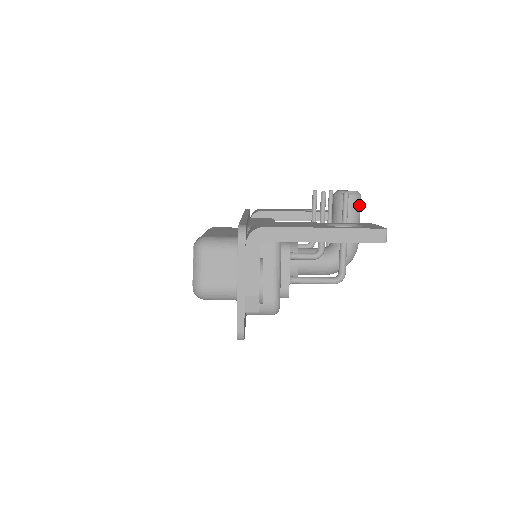
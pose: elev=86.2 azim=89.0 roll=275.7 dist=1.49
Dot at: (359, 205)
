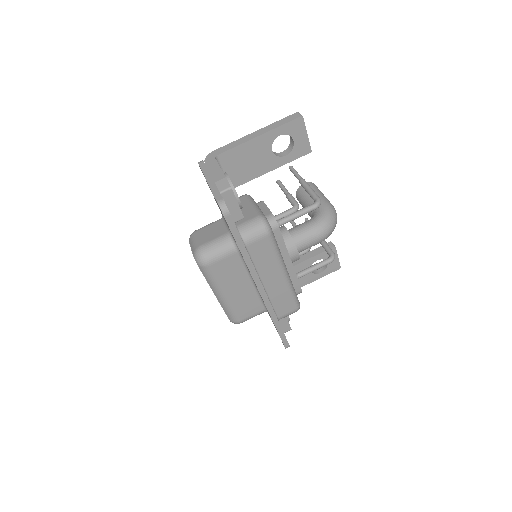
Dot at: (316, 187)
